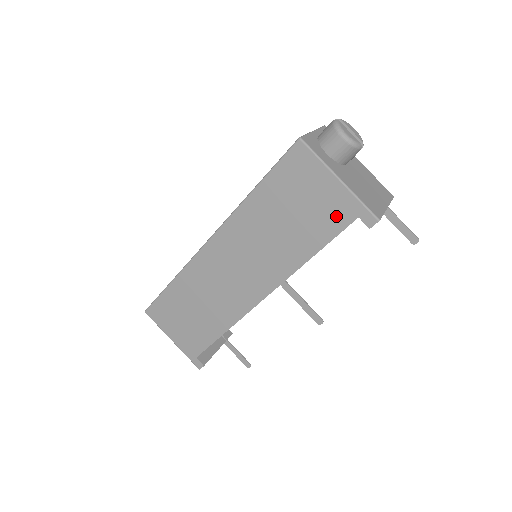
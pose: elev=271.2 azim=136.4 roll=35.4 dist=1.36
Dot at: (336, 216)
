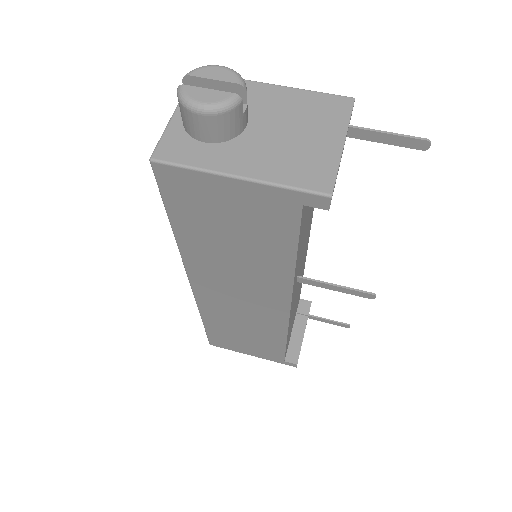
Dot at: (277, 216)
